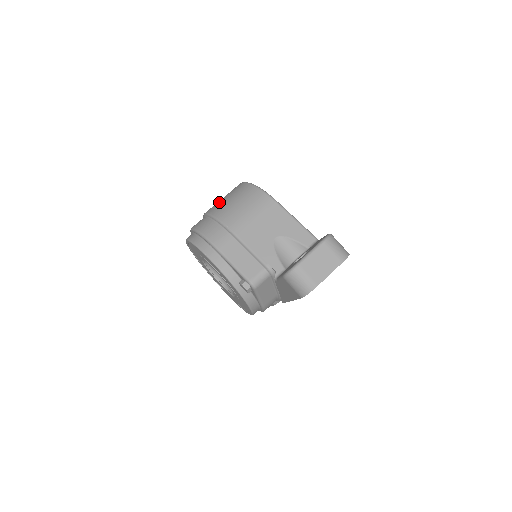
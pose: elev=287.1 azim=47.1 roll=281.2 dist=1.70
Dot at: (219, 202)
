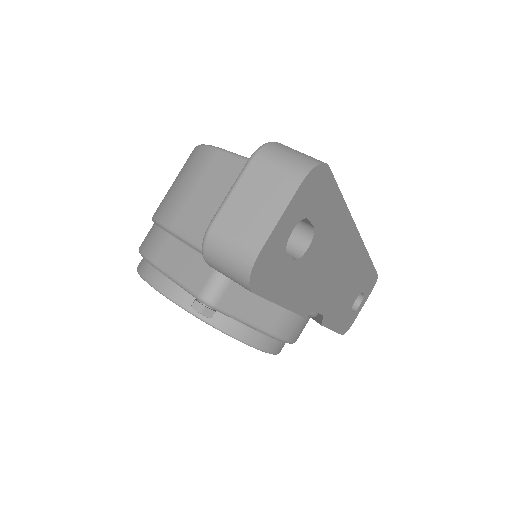
Dot at: occluded
